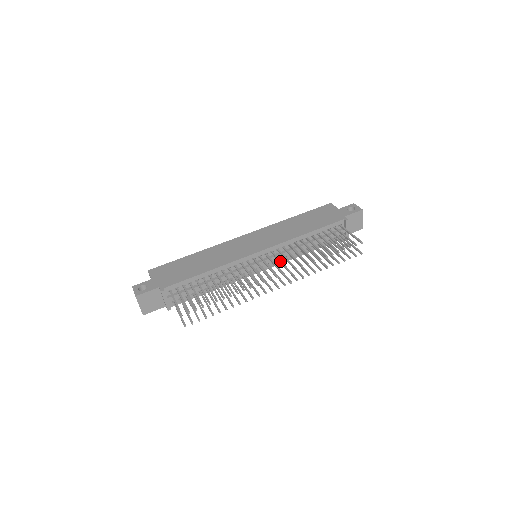
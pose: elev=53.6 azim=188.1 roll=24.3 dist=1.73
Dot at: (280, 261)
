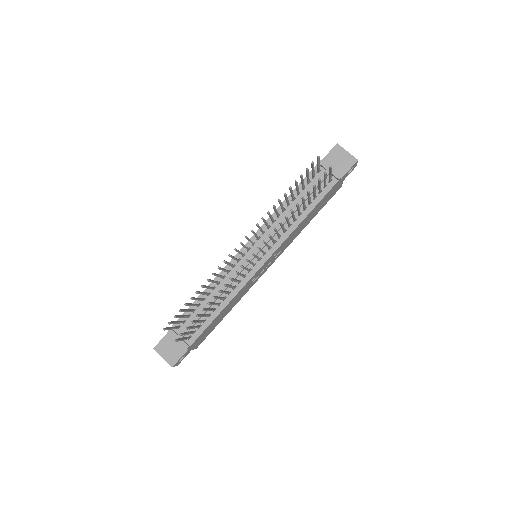
Dot at: occluded
